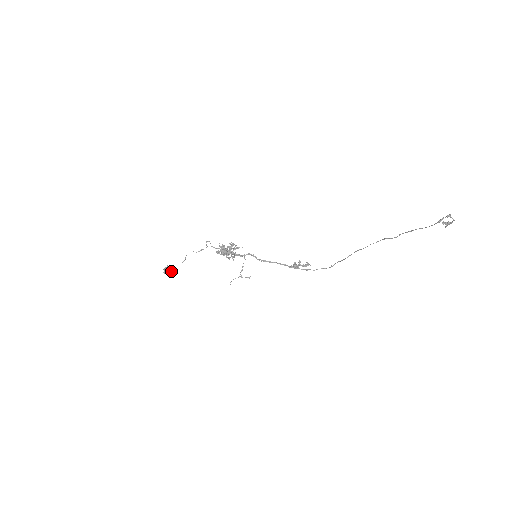
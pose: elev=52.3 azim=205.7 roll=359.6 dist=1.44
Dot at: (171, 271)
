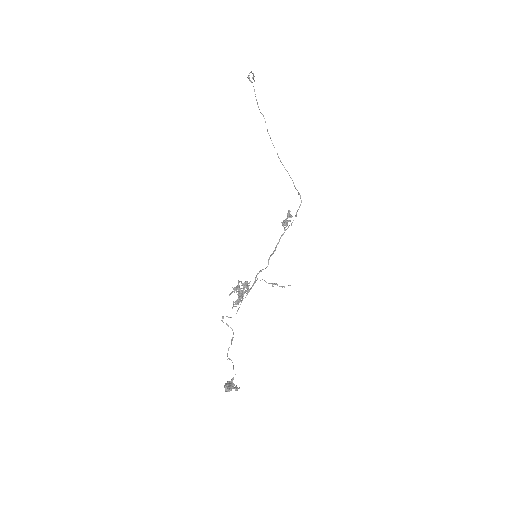
Dot at: (237, 388)
